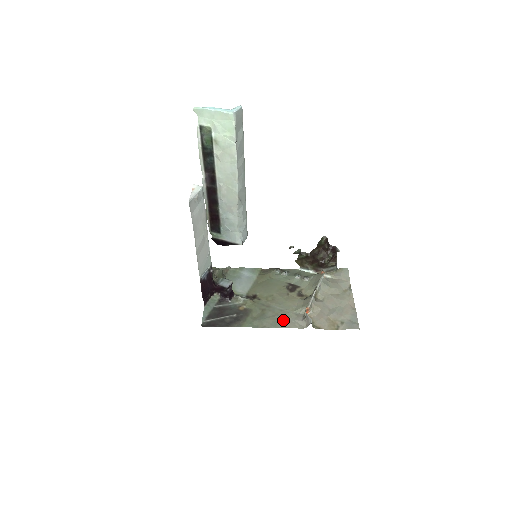
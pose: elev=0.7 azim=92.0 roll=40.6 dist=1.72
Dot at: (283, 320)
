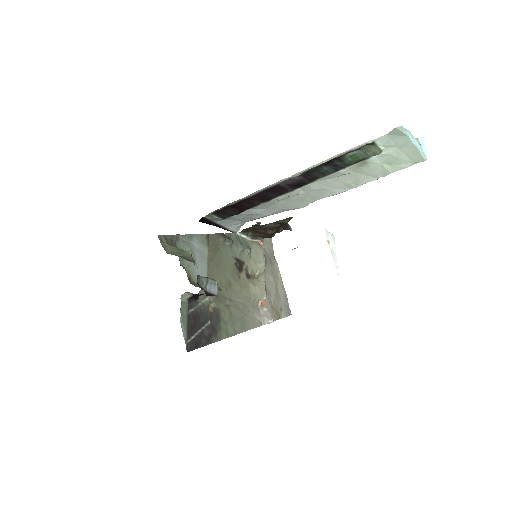
Dot at: (247, 319)
